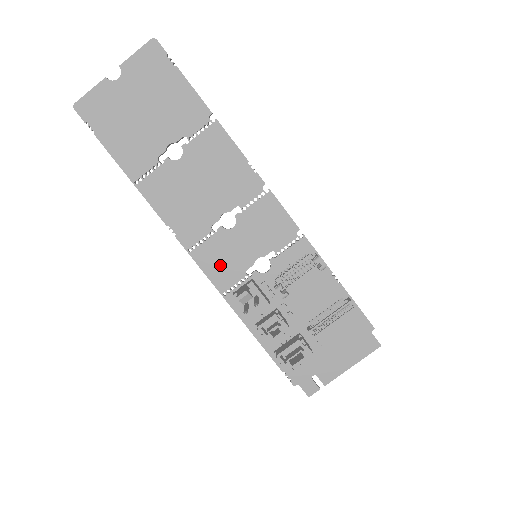
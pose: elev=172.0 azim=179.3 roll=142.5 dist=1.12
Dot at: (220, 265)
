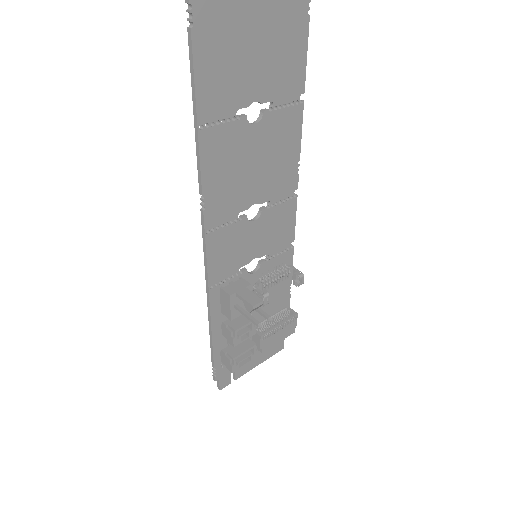
Dot at: (224, 256)
